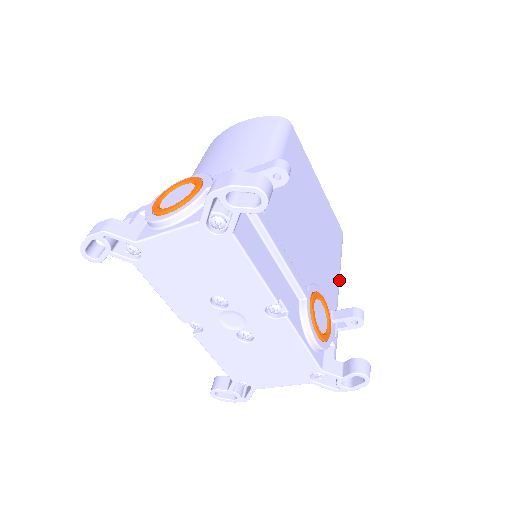
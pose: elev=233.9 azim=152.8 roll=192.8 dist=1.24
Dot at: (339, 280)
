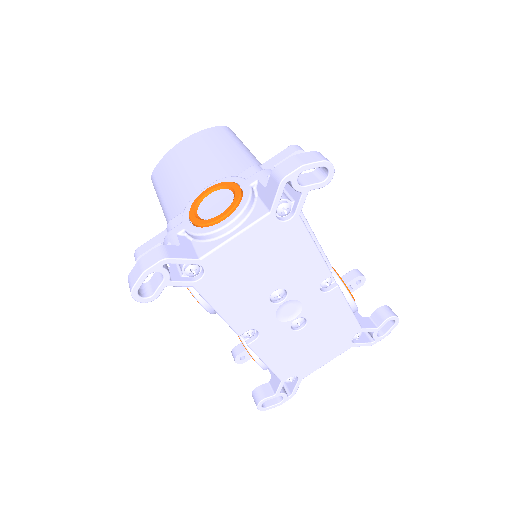
Dot at: occluded
